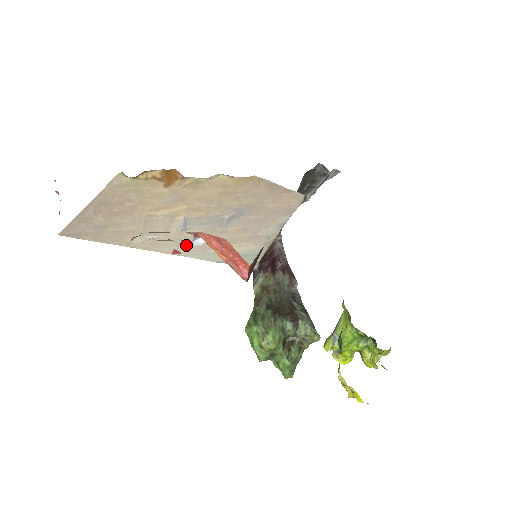
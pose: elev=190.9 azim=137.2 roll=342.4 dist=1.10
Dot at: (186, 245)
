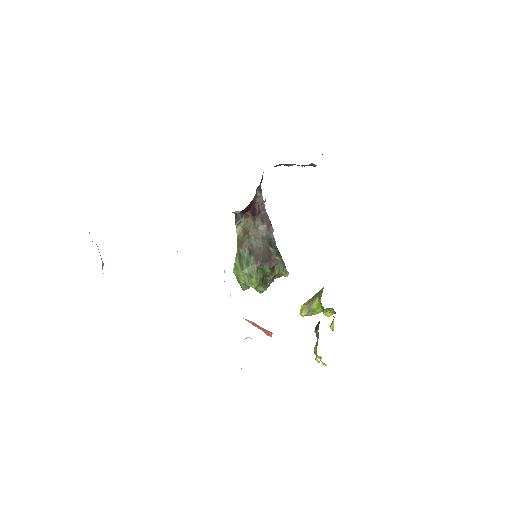
Dot at: occluded
